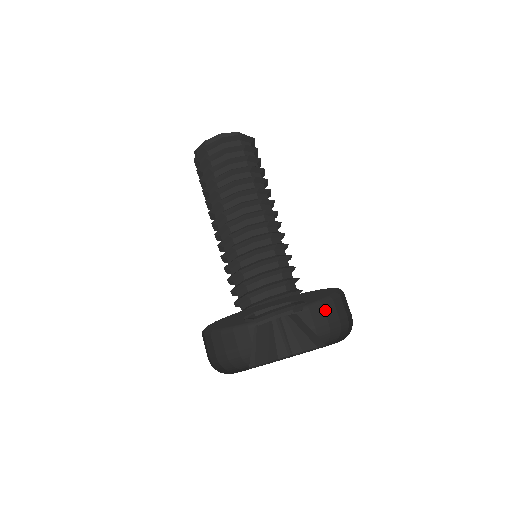
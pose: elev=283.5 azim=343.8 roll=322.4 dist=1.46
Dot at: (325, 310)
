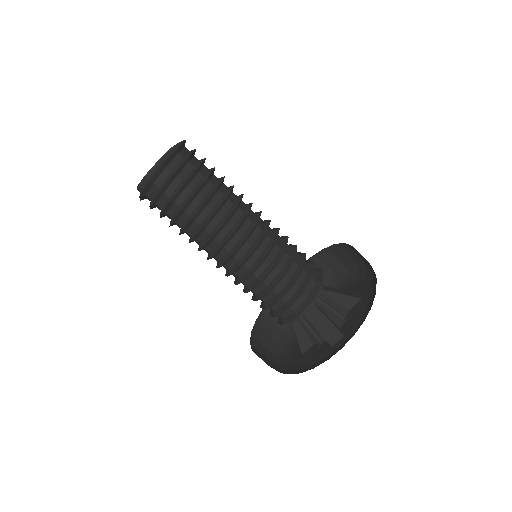
Dot at: occluded
